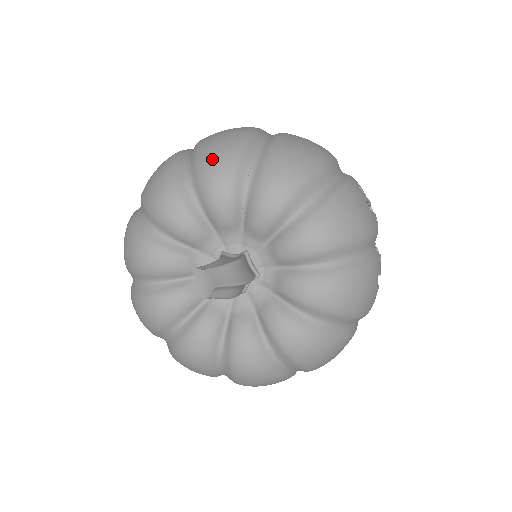
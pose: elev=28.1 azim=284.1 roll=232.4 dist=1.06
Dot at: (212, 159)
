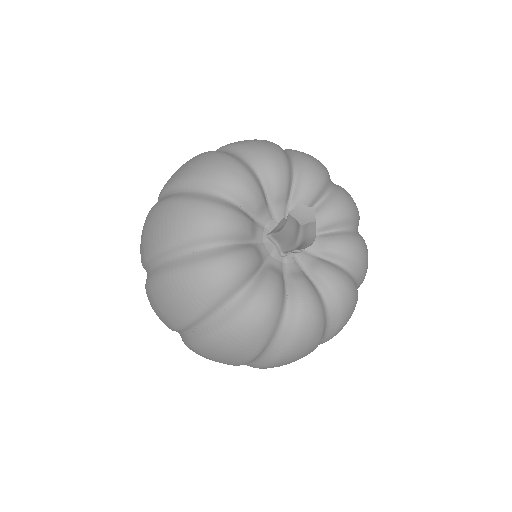
Dot at: (315, 159)
